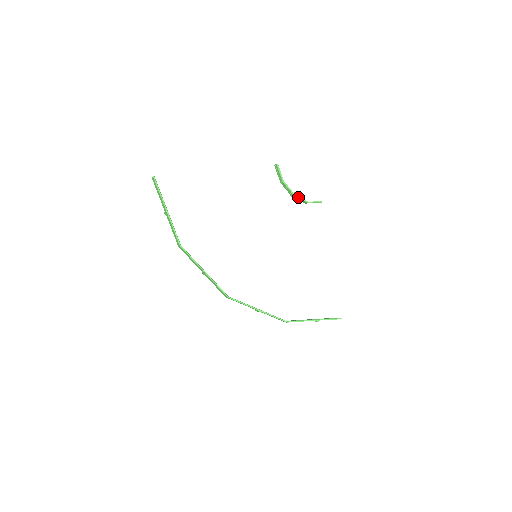
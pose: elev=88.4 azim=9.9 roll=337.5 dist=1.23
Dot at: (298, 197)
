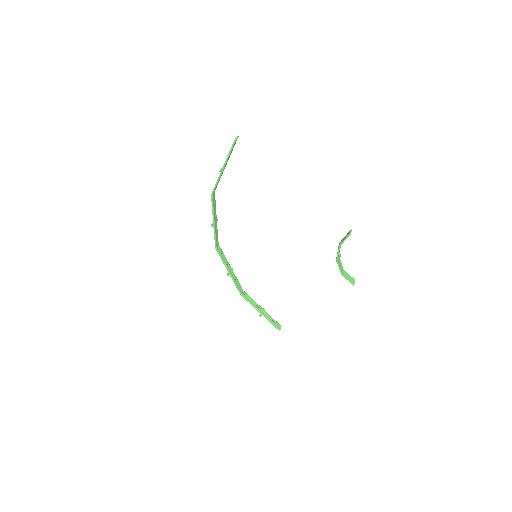
Dot at: (338, 264)
